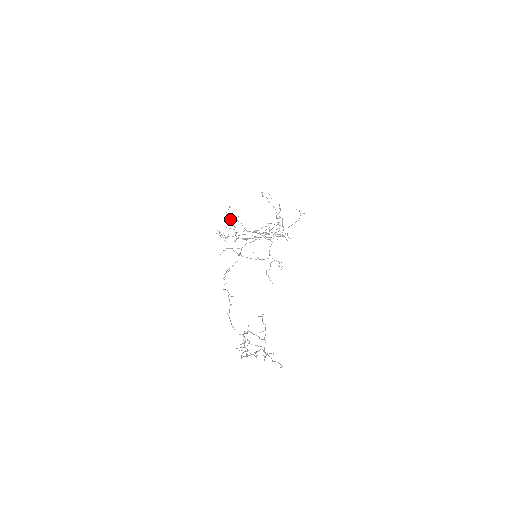
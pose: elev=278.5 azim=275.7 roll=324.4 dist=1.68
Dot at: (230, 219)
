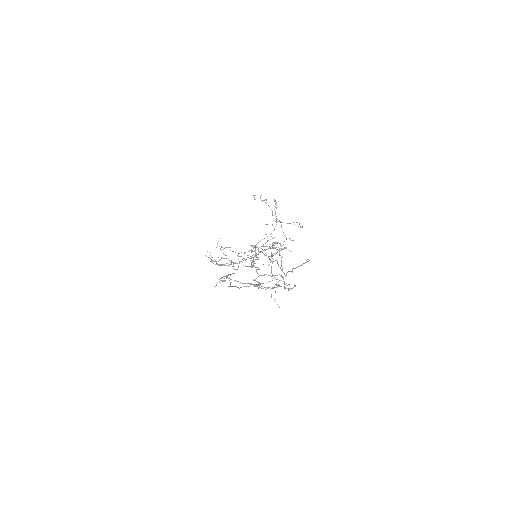
Dot at: (222, 247)
